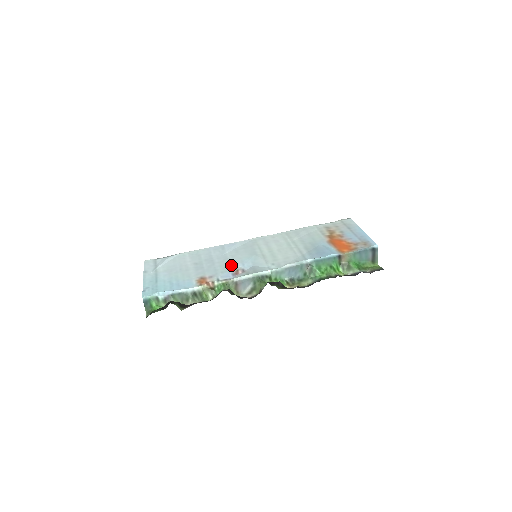
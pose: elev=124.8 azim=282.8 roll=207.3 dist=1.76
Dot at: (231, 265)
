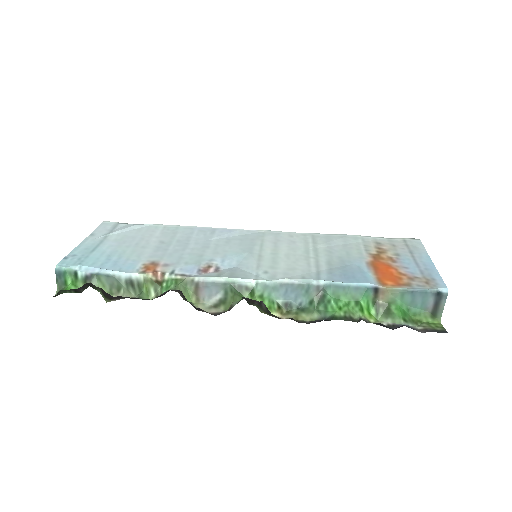
Dot at: (206, 257)
